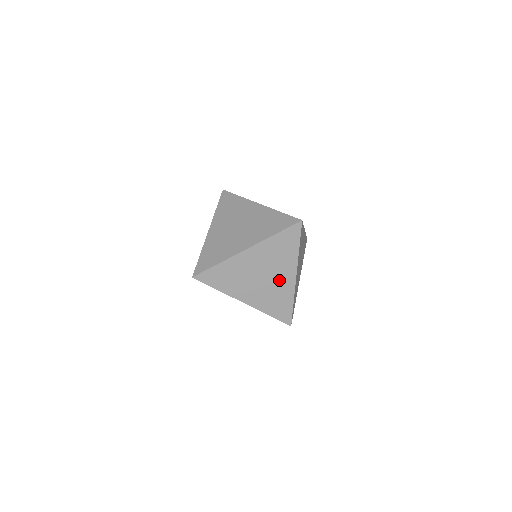
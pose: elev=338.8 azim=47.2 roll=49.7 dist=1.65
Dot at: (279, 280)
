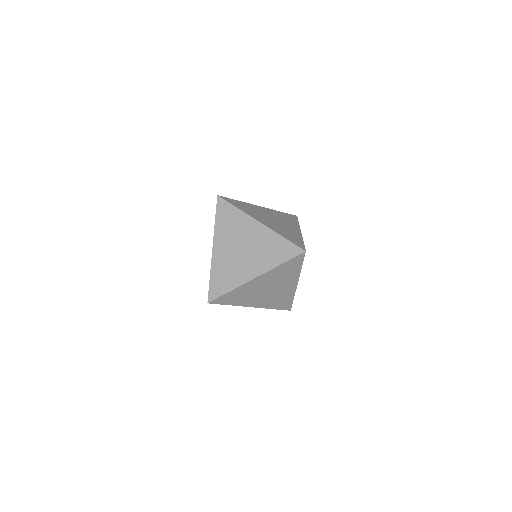
Dot at: (283, 289)
